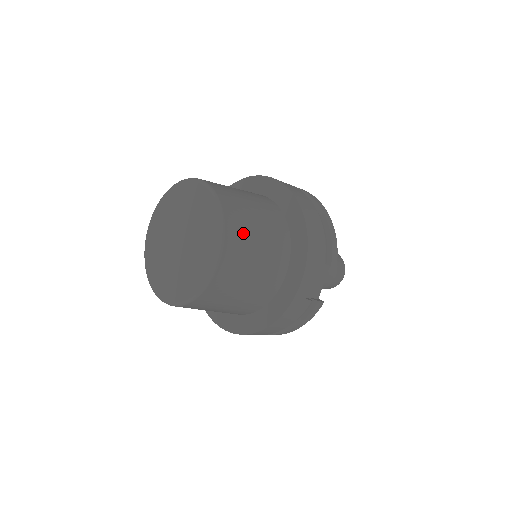
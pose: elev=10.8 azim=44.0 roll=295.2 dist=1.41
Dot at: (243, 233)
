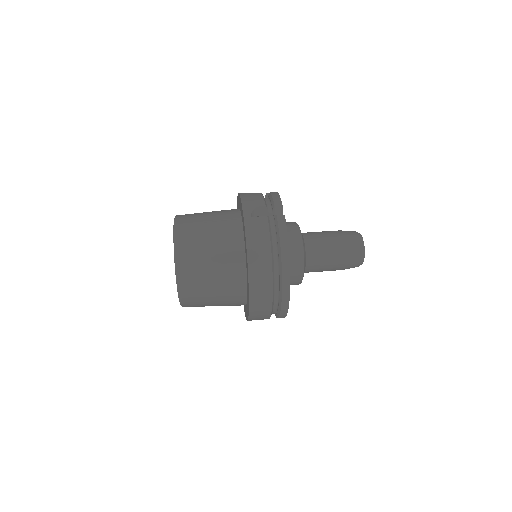
Dot at: (199, 305)
